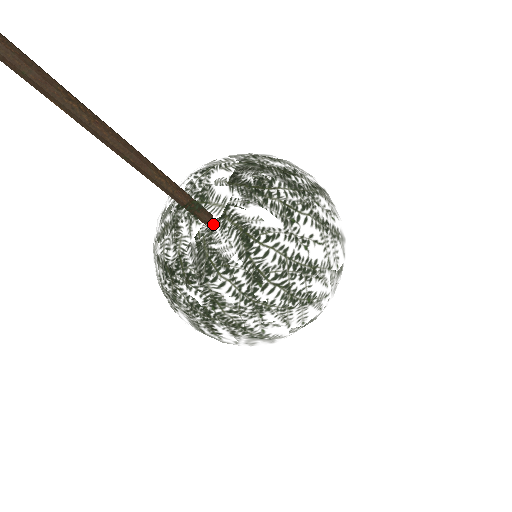
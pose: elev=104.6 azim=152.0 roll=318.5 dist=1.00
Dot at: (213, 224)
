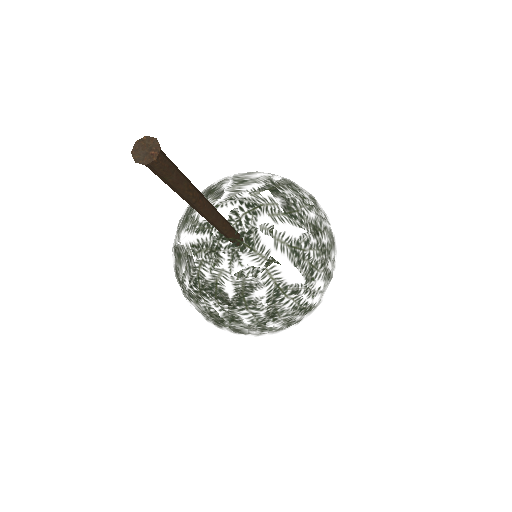
Dot at: (253, 269)
